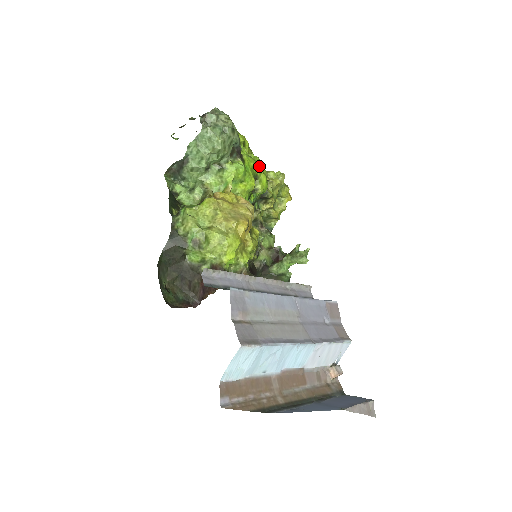
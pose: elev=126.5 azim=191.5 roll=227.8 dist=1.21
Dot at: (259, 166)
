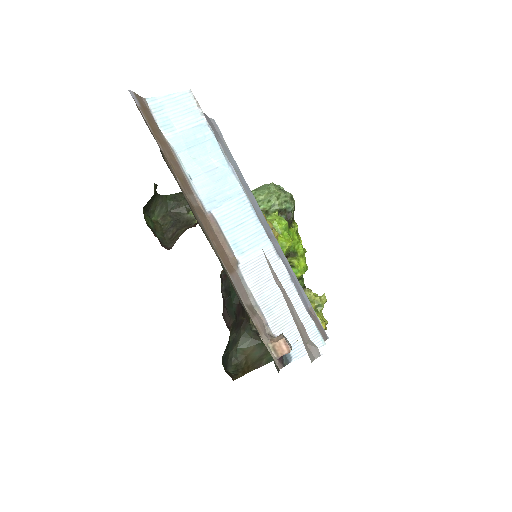
Dot at: (303, 249)
